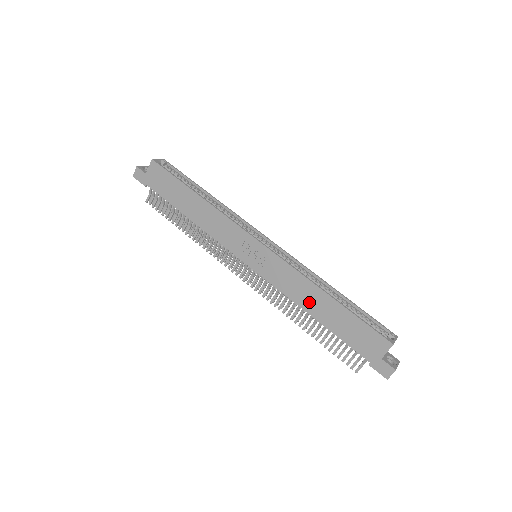
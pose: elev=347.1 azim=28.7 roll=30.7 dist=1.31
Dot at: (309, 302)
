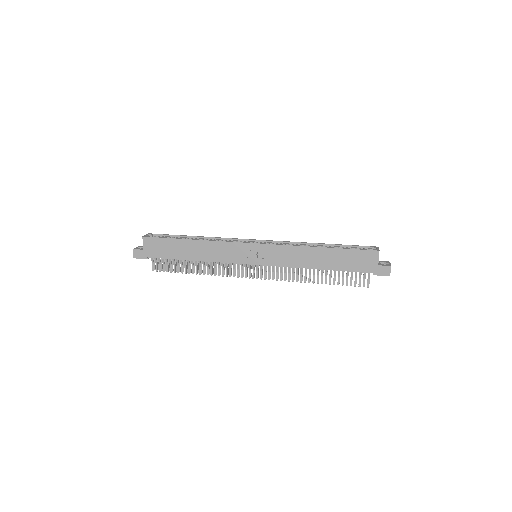
Dot at: (311, 261)
